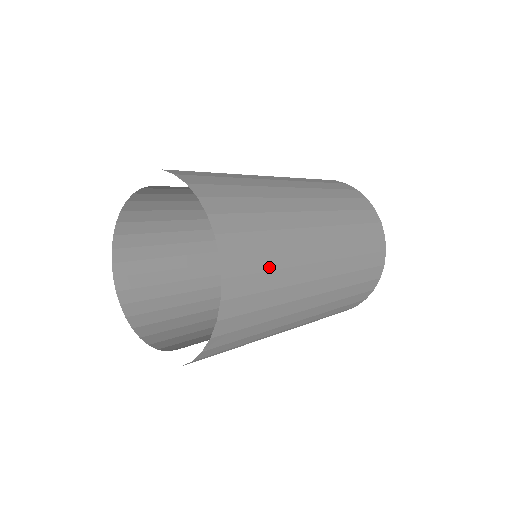
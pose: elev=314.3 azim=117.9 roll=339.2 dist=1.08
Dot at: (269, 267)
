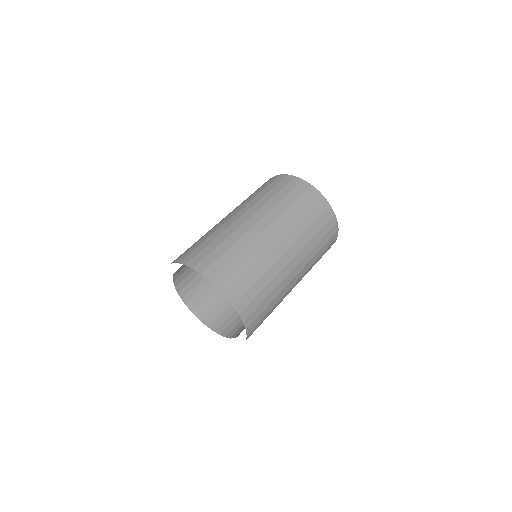
Dot at: (261, 289)
